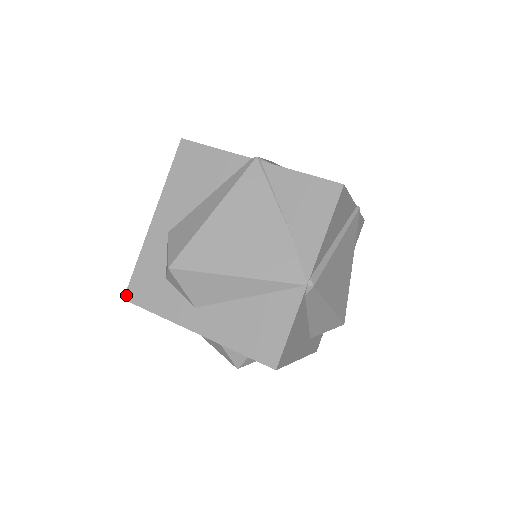
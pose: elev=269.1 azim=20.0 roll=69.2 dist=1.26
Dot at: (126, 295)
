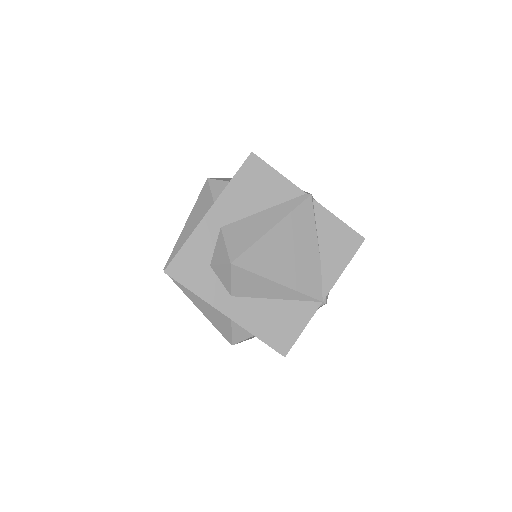
Dot at: (167, 269)
